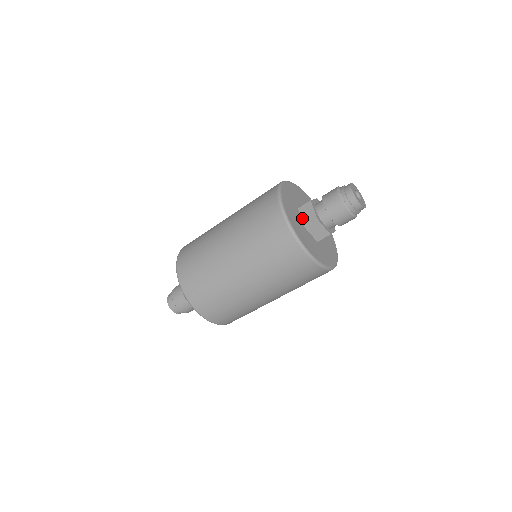
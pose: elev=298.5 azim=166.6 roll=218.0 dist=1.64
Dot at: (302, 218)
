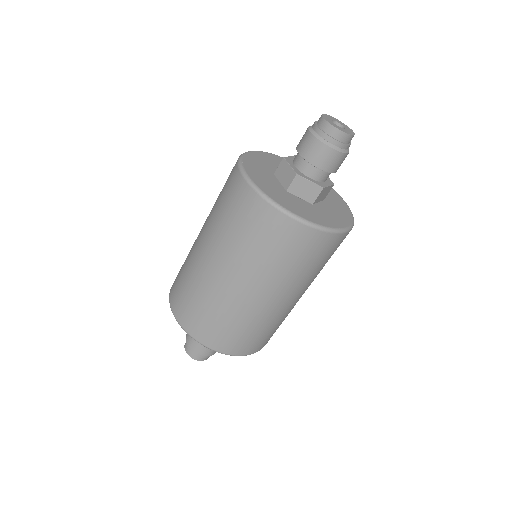
Dot at: (281, 182)
